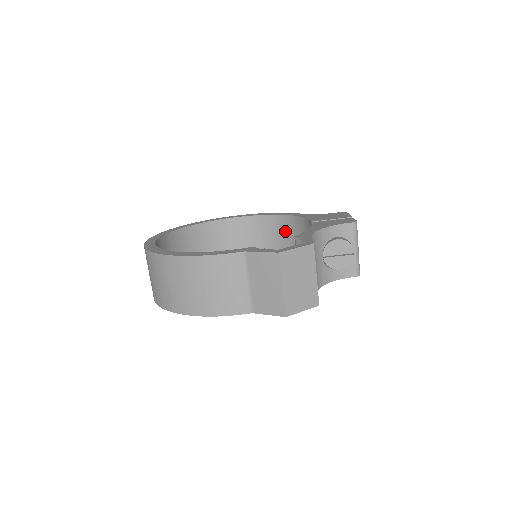
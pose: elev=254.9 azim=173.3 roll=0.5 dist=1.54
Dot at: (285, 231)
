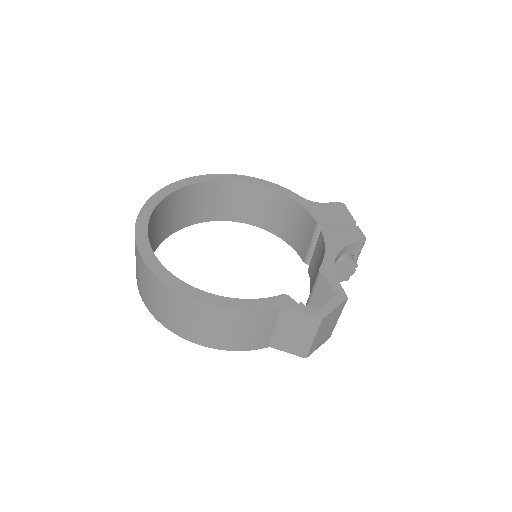
Dot at: (272, 205)
